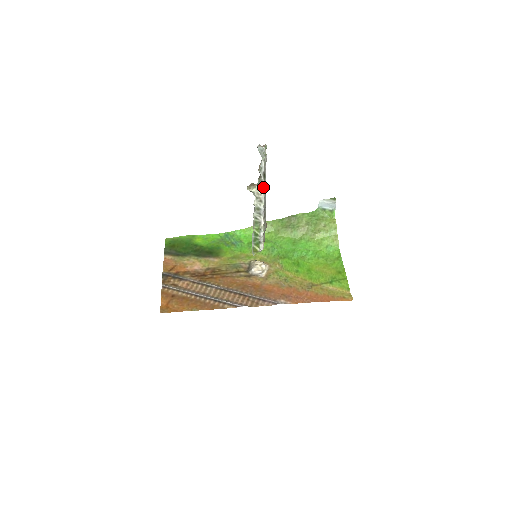
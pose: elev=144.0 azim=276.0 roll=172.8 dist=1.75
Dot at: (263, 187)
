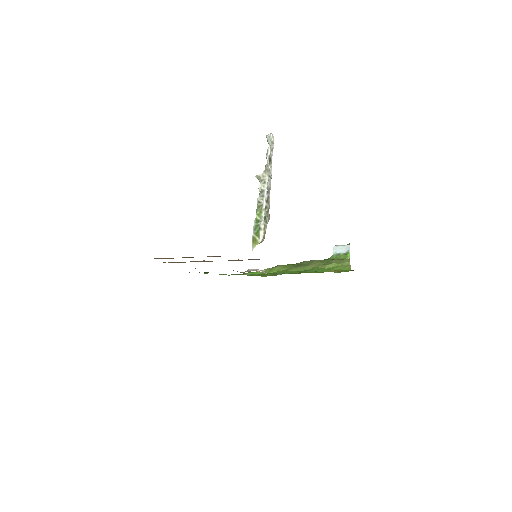
Dot at: (268, 171)
